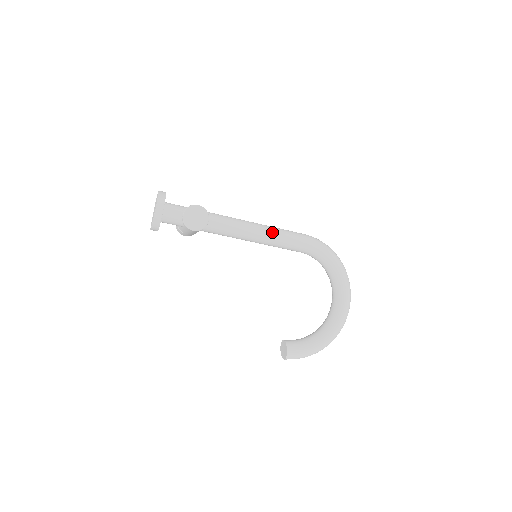
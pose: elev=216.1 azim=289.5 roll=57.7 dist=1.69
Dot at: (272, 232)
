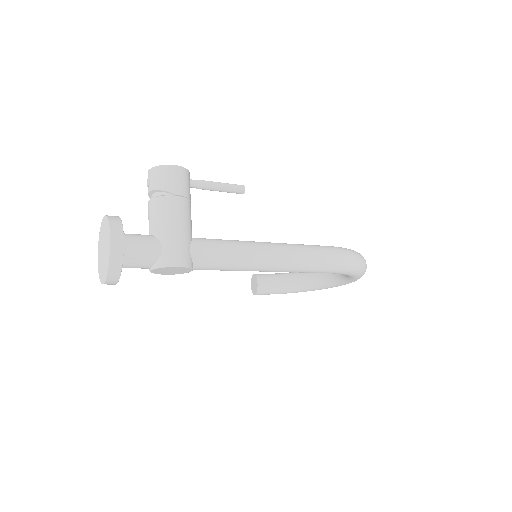
Dot at: (286, 270)
